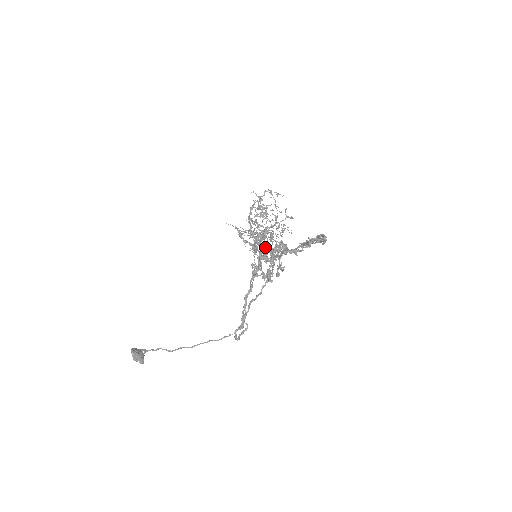
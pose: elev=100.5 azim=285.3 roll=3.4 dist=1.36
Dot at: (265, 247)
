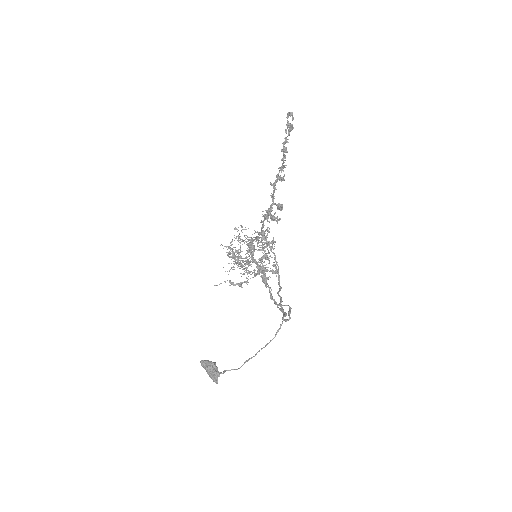
Dot at: (258, 234)
